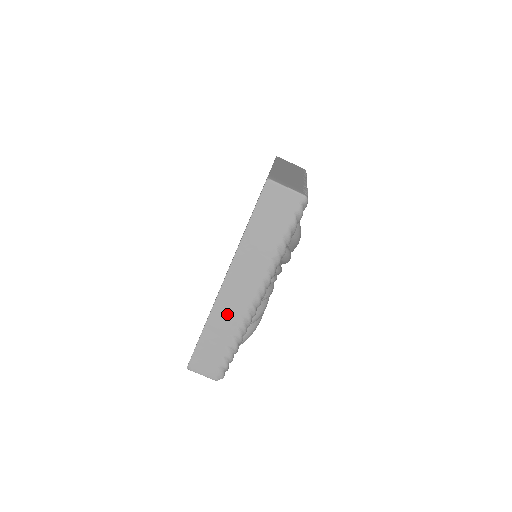
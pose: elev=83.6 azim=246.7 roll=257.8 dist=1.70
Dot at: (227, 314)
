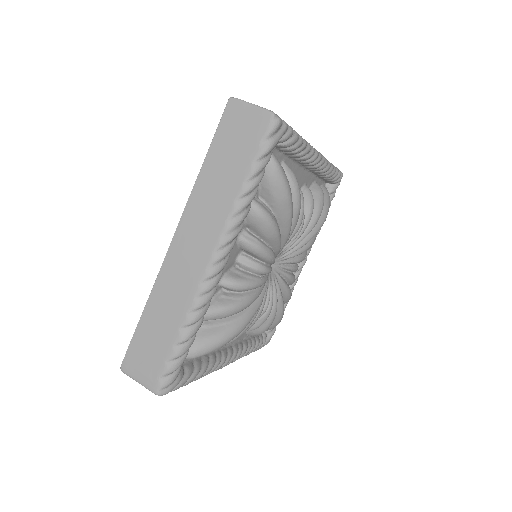
Dot at: occluded
